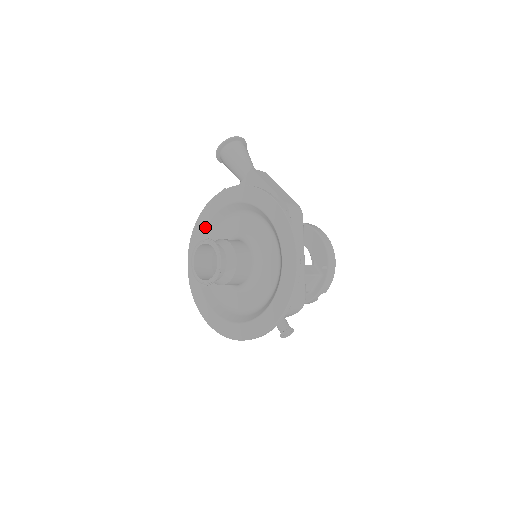
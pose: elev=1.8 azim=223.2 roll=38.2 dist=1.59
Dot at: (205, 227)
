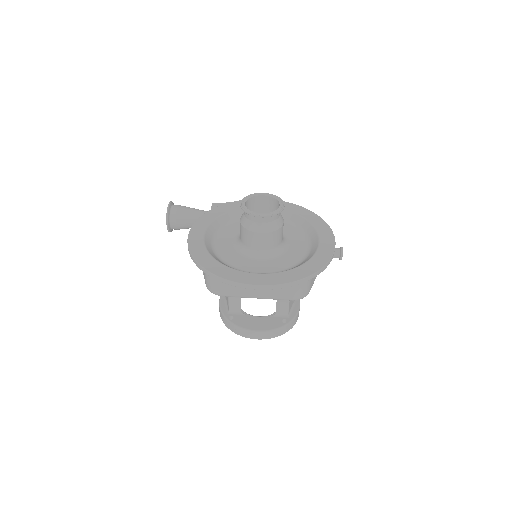
Dot at: (203, 240)
